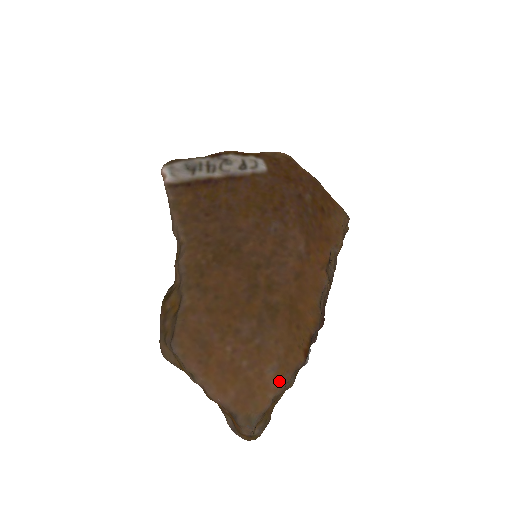
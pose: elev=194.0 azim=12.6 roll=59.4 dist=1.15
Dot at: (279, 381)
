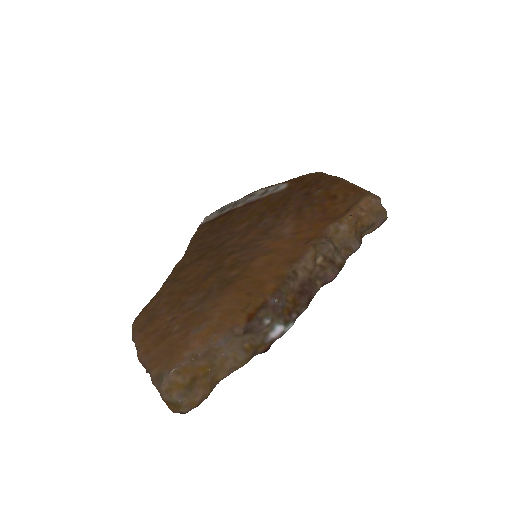
Dot at: (201, 340)
